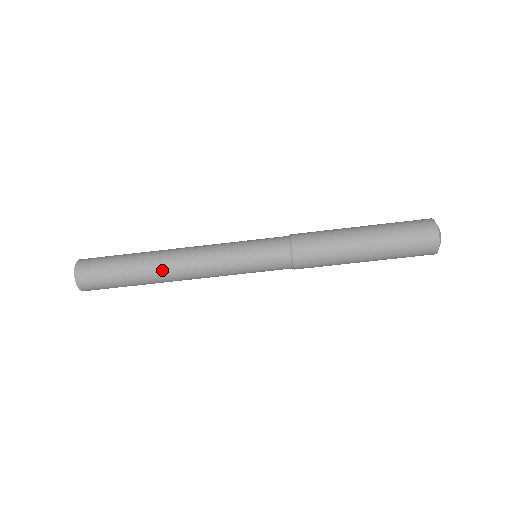
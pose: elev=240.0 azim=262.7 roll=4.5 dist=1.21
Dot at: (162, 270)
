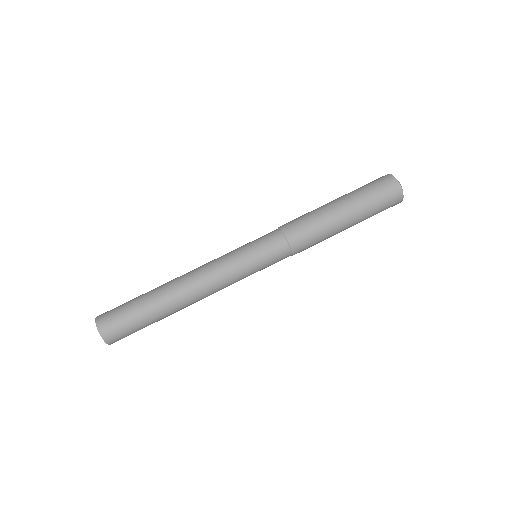
Dot at: (173, 283)
